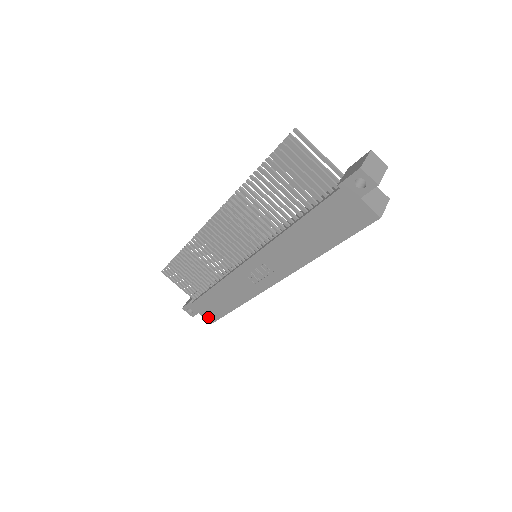
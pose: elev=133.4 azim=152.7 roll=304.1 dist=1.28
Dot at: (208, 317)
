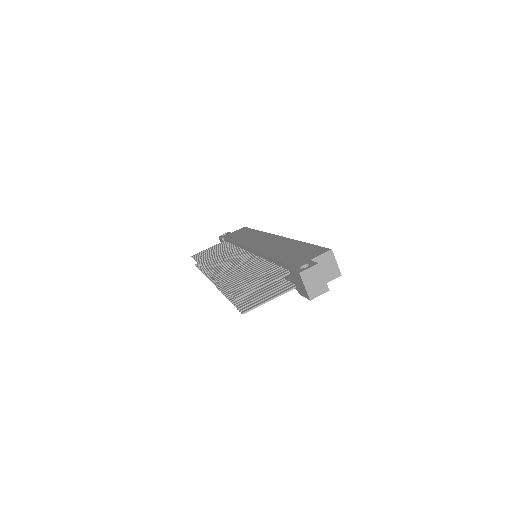
Dot at: occluded
